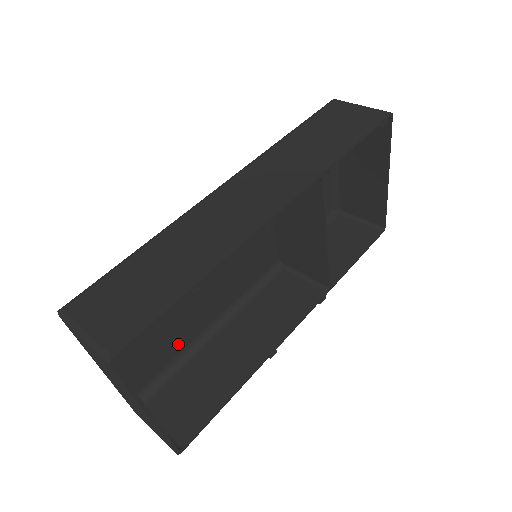
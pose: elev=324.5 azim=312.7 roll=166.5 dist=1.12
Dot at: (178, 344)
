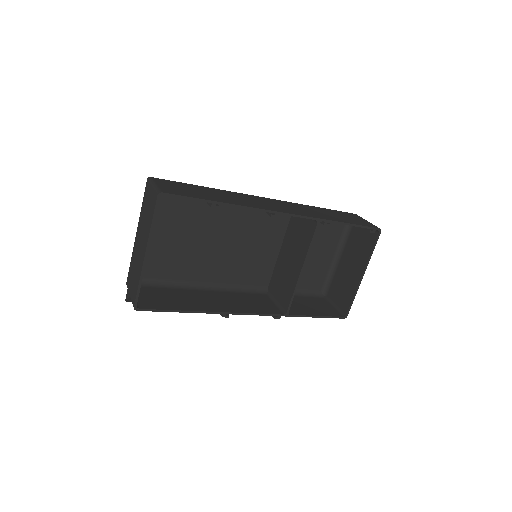
Dot at: (177, 272)
